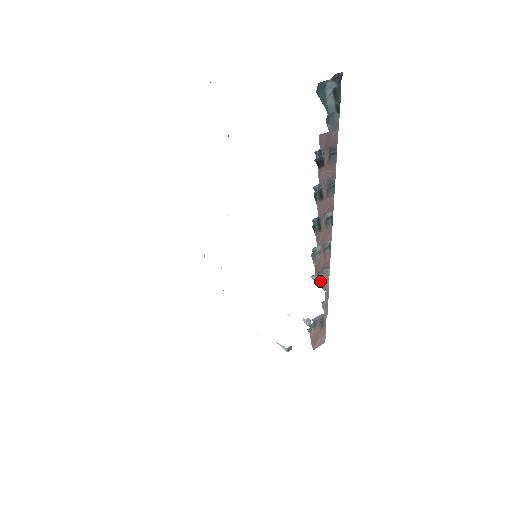
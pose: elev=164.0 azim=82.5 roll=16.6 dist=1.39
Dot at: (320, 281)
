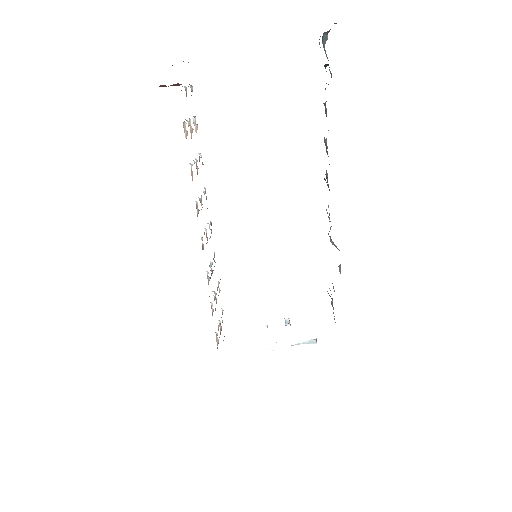
Dot at: (334, 244)
